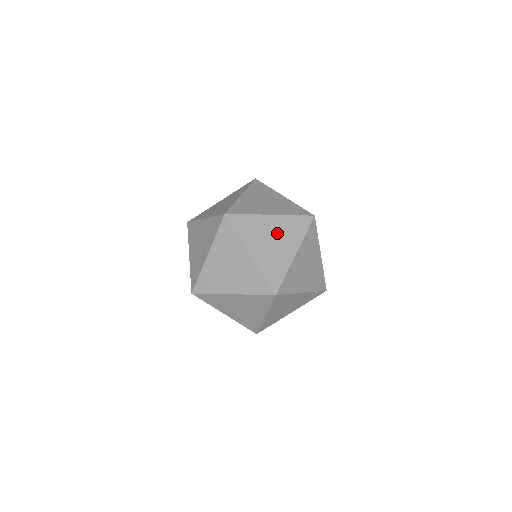
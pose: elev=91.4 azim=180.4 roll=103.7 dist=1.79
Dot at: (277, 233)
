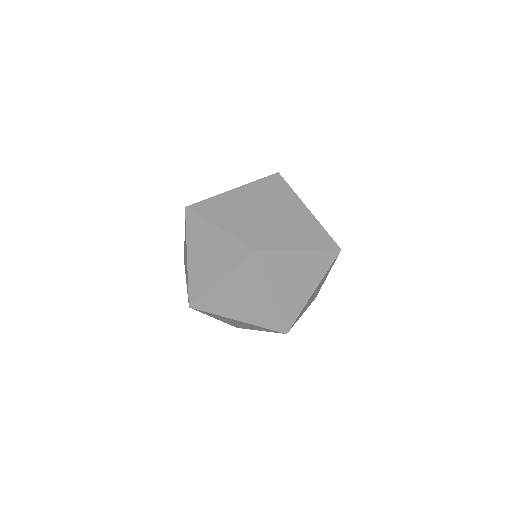
Dot at: (303, 270)
